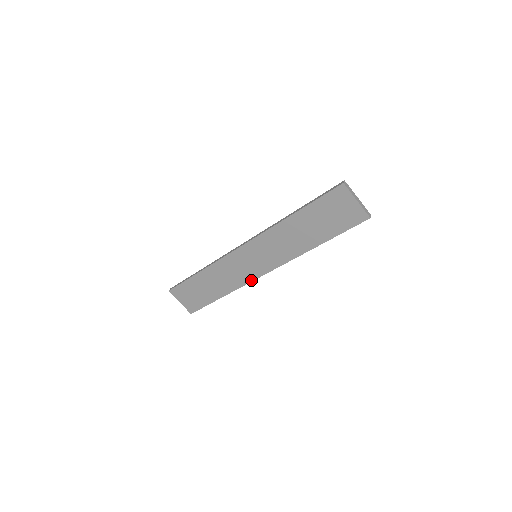
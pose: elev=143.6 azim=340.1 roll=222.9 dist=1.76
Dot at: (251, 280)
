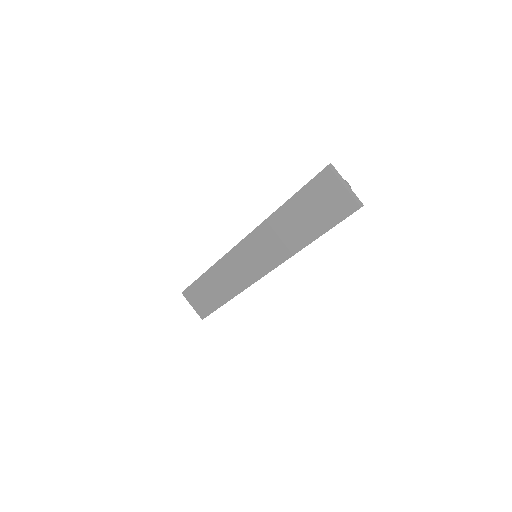
Dot at: (251, 283)
